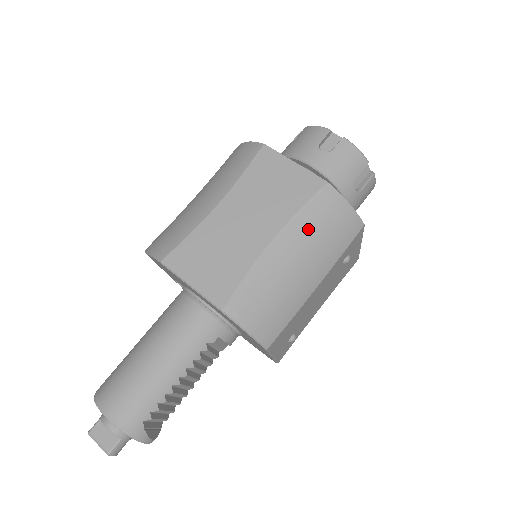
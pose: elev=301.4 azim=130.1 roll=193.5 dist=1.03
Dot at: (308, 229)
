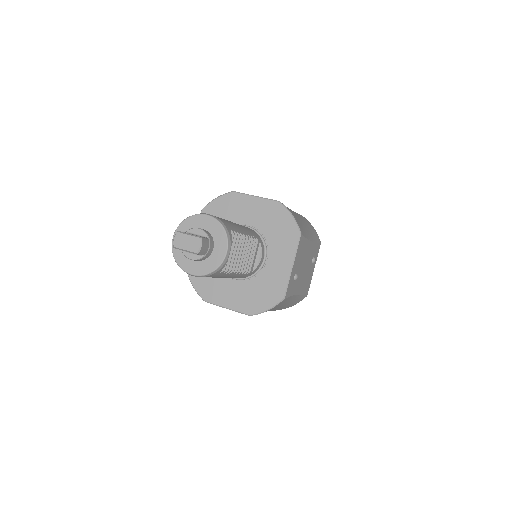
Dot at: (302, 218)
